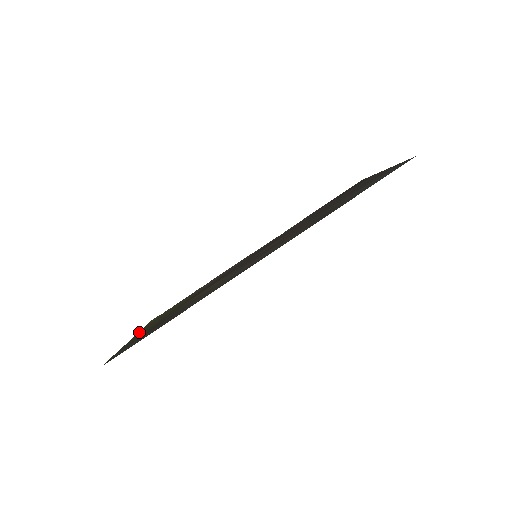
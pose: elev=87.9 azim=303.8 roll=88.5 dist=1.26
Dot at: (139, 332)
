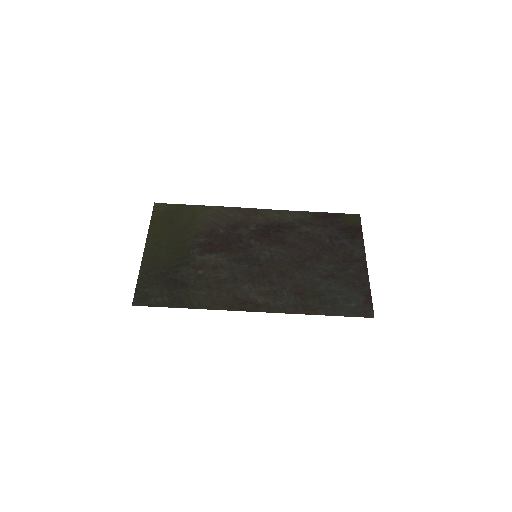
Dot at: (150, 234)
